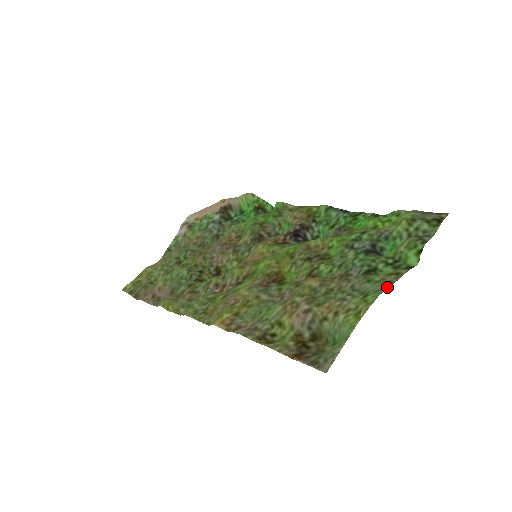
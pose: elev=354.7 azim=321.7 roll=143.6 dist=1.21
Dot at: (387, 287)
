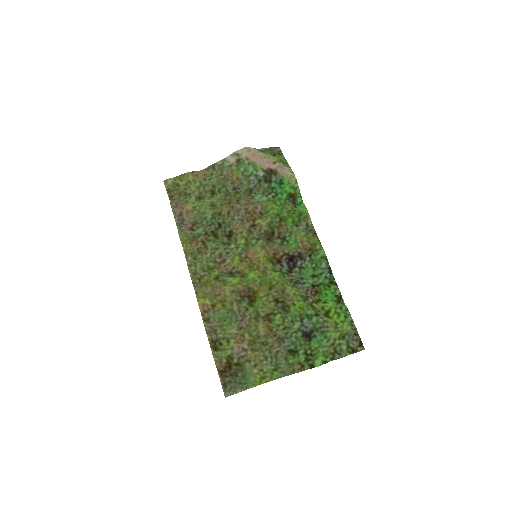
Dot at: (289, 374)
